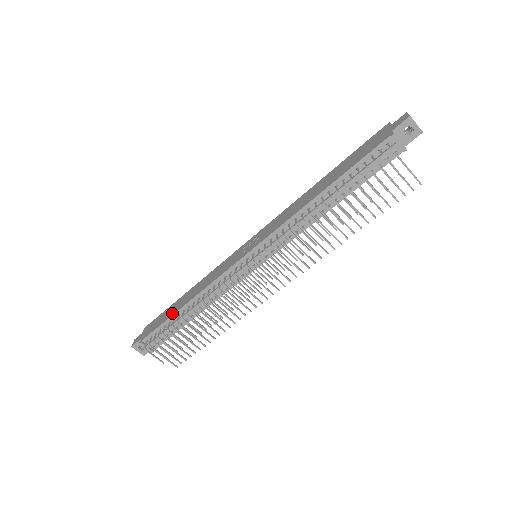
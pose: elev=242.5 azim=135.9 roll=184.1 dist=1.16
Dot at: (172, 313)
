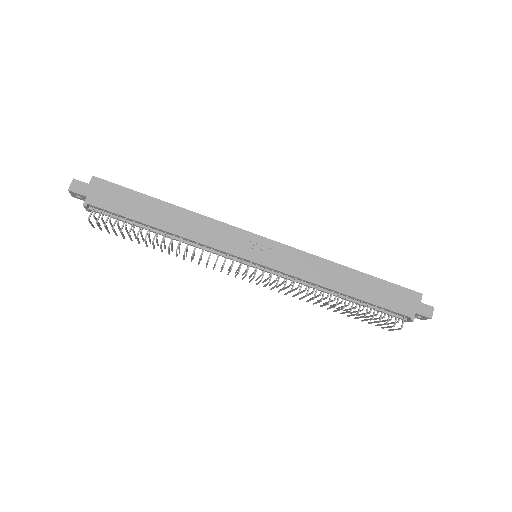
Dot at: (143, 219)
